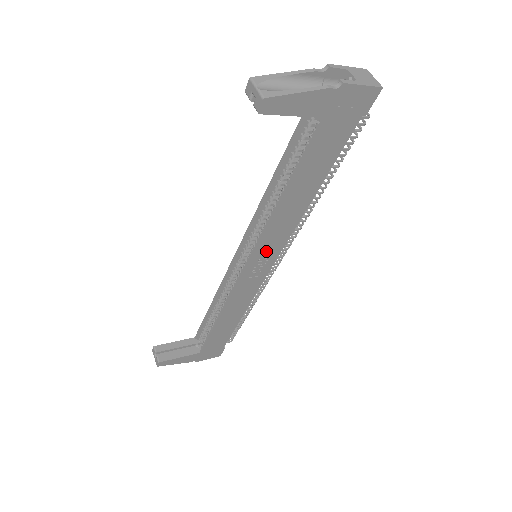
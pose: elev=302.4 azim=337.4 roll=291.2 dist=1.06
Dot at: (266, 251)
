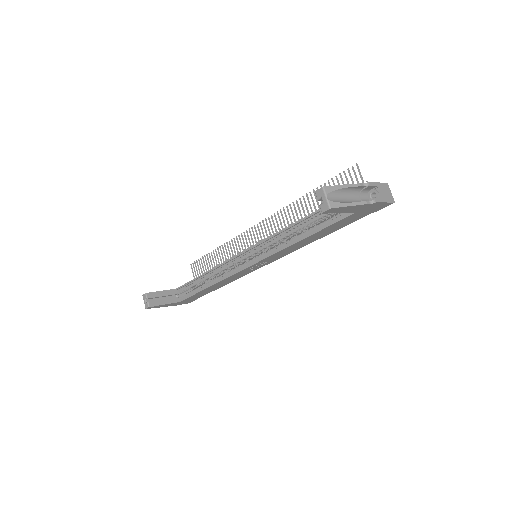
Dot at: (269, 260)
